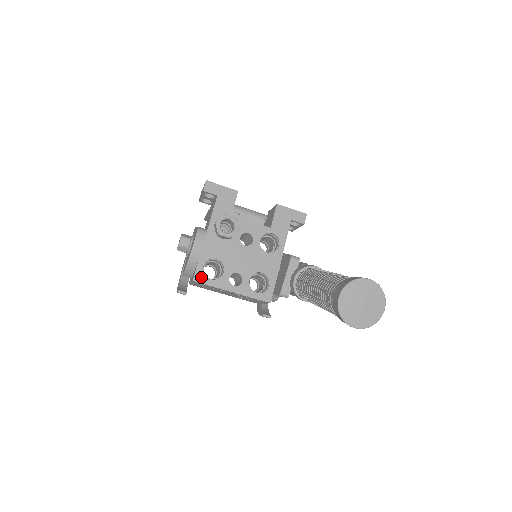
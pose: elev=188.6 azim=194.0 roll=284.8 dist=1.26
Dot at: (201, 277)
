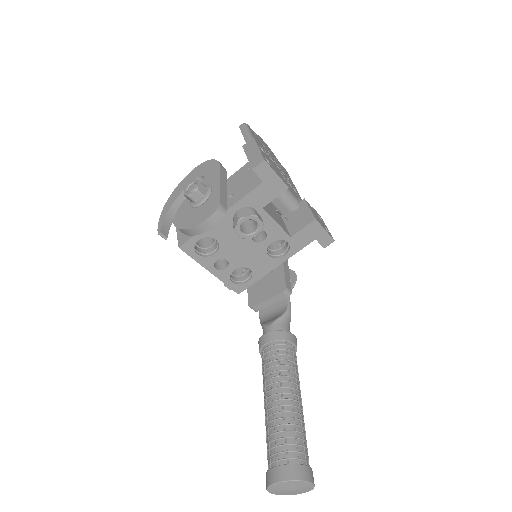
Dot at: (189, 248)
